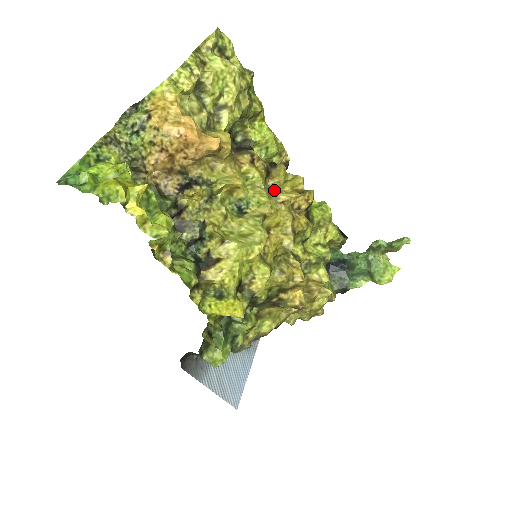
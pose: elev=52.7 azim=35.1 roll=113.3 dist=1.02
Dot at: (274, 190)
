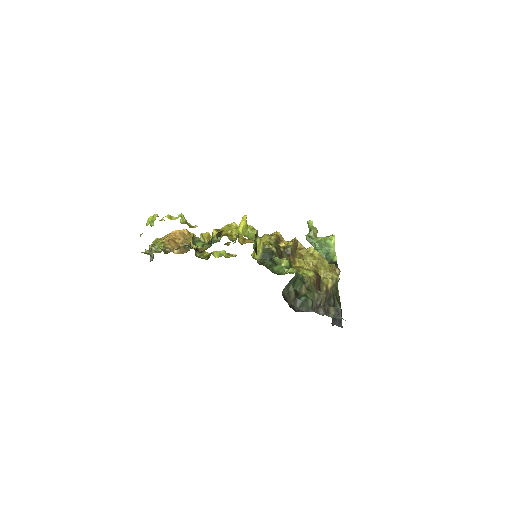
Dot at: occluded
